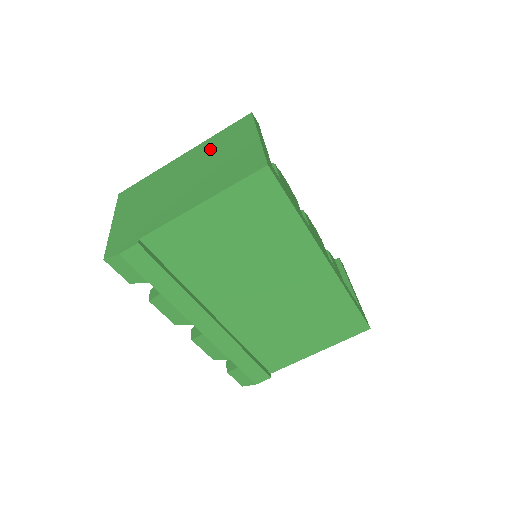
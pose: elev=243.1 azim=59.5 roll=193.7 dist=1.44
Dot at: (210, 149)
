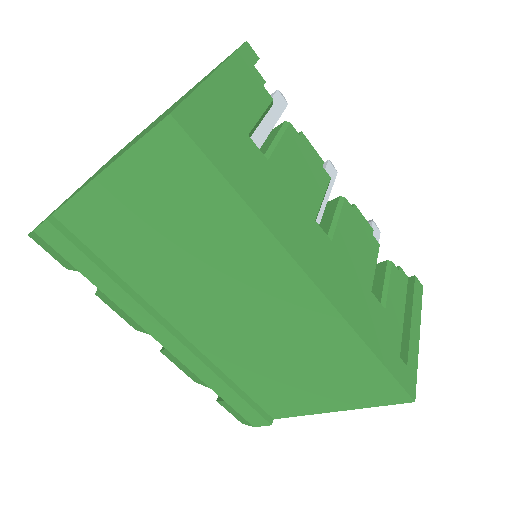
Dot at: occluded
